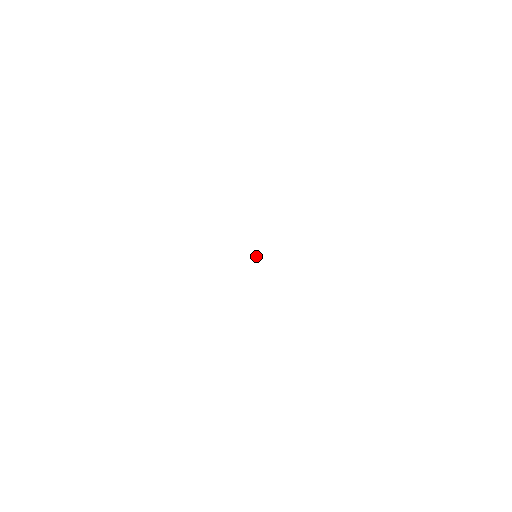
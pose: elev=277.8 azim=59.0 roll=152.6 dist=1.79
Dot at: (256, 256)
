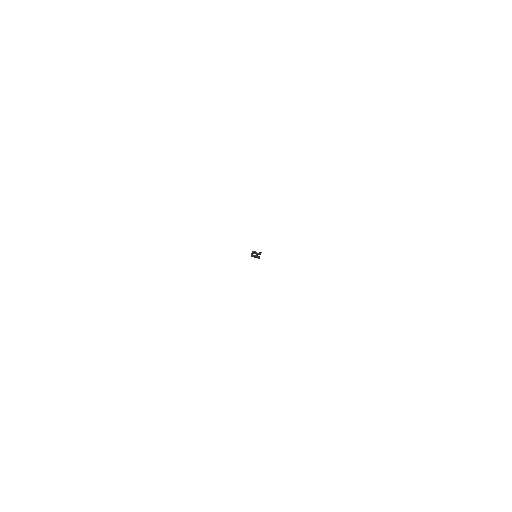
Dot at: (255, 257)
